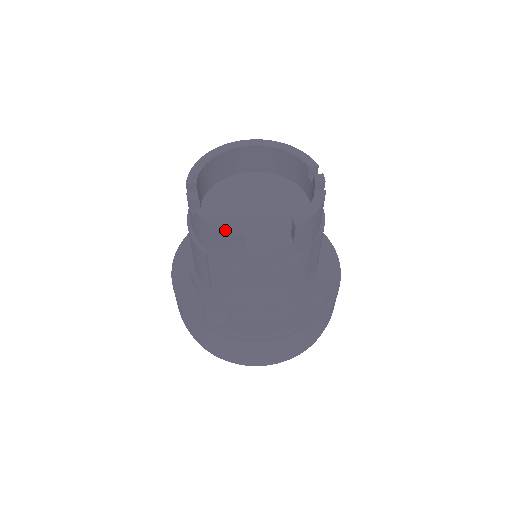
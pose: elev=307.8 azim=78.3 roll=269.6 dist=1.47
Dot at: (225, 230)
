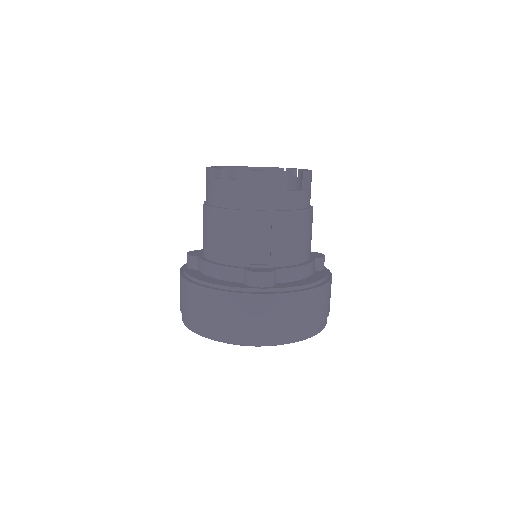
Dot at: (272, 171)
